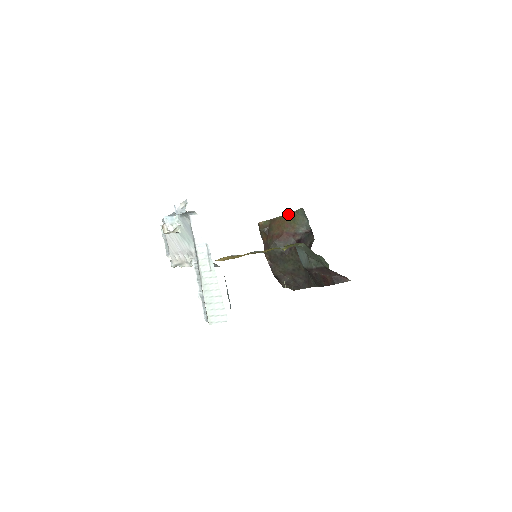
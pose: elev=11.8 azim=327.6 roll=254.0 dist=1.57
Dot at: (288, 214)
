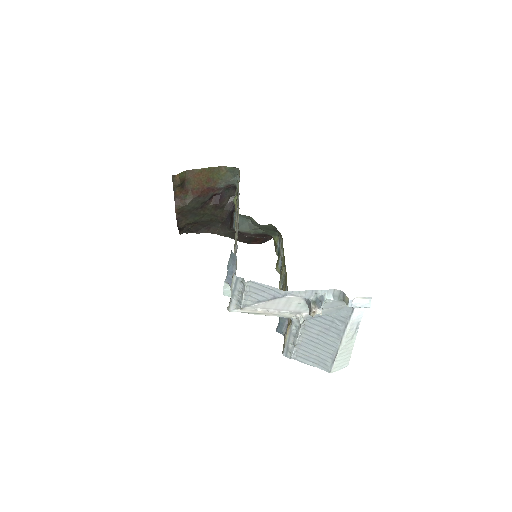
Dot at: (212, 168)
